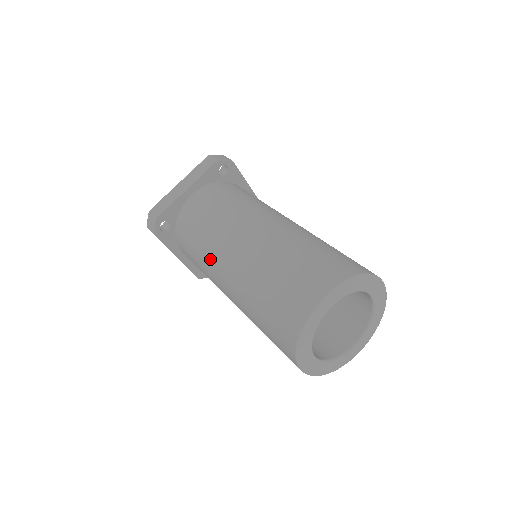
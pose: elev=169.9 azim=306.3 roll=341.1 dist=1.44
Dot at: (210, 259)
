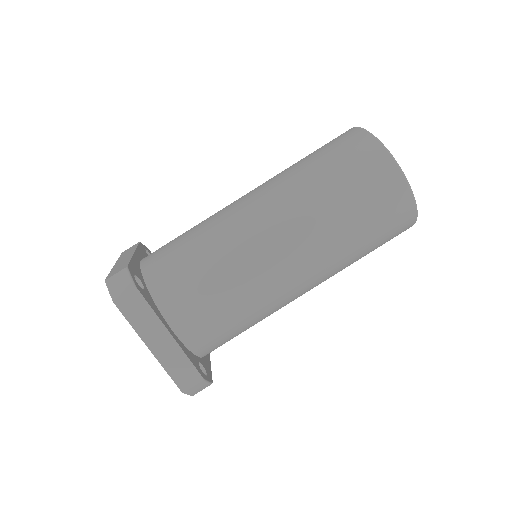
Dot at: (232, 235)
